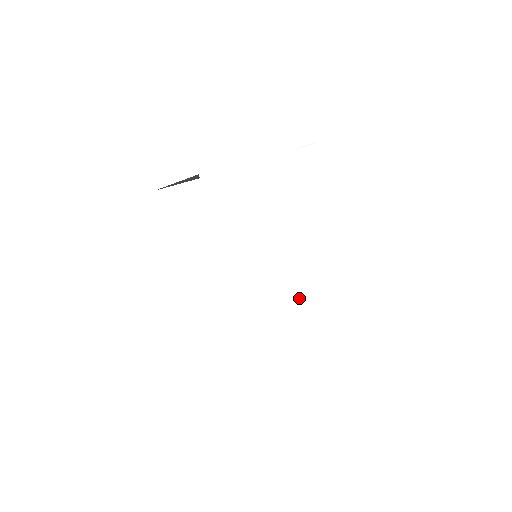
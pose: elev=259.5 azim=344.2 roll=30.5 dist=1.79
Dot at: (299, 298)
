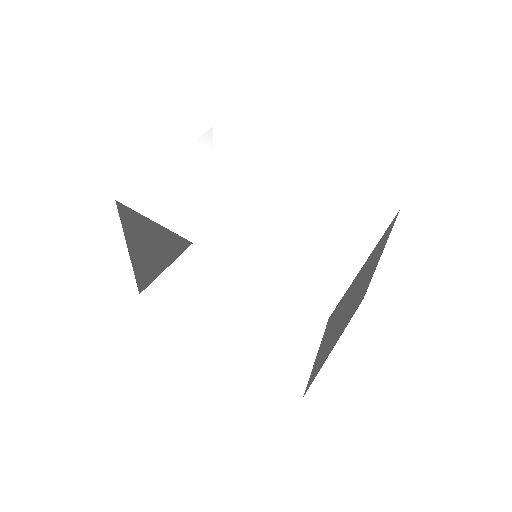
Dot at: (303, 227)
